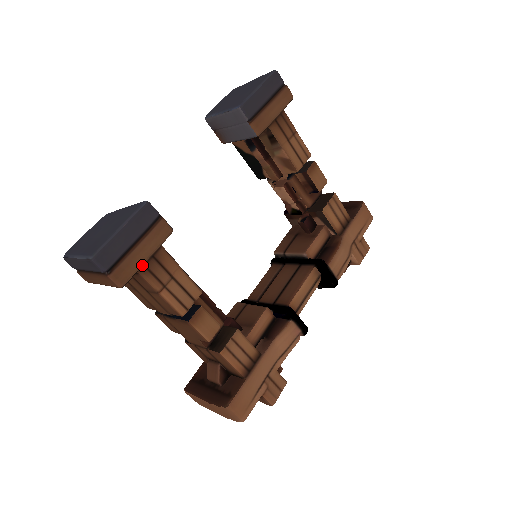
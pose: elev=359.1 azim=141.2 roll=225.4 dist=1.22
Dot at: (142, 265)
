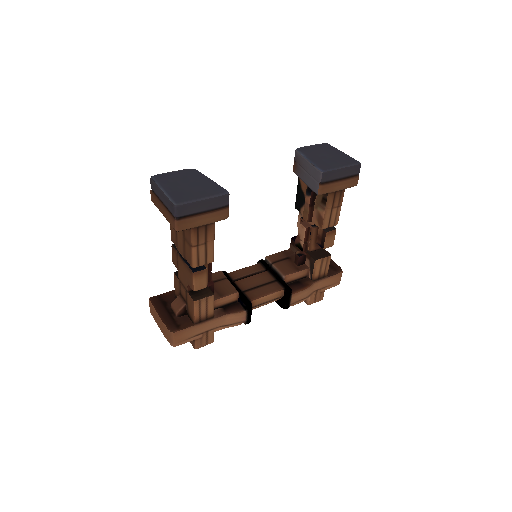
Dot at: (197, 226)
